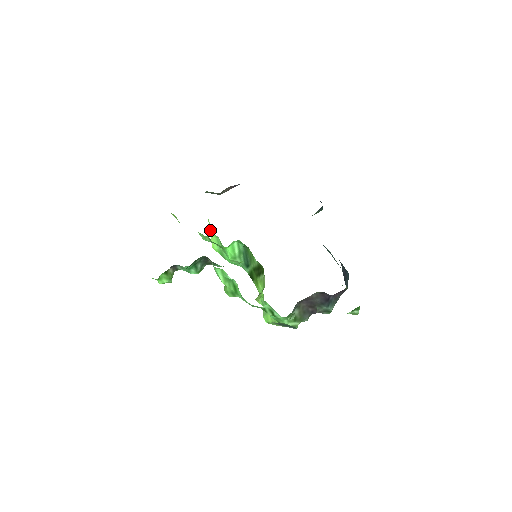
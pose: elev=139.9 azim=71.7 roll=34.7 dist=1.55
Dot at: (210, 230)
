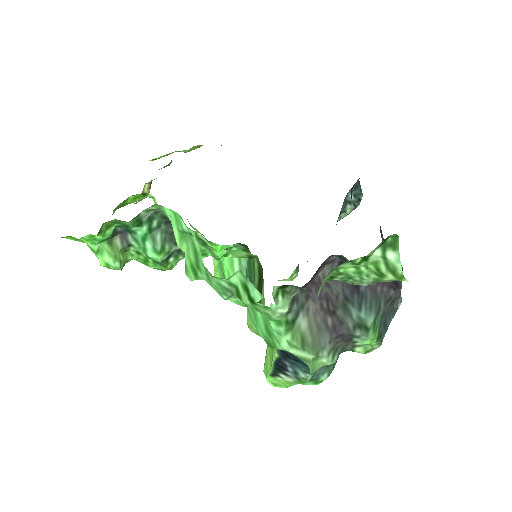
Dot at: occluded
